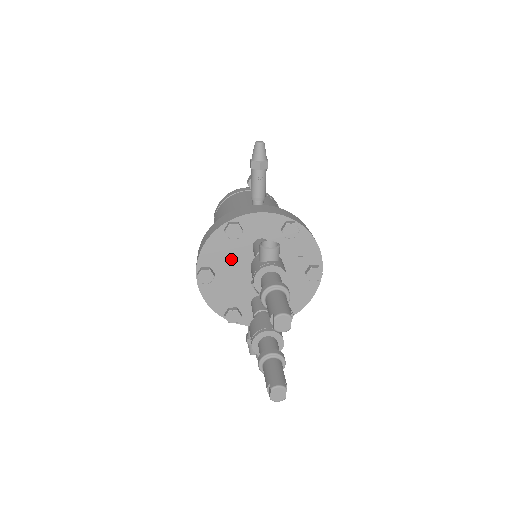
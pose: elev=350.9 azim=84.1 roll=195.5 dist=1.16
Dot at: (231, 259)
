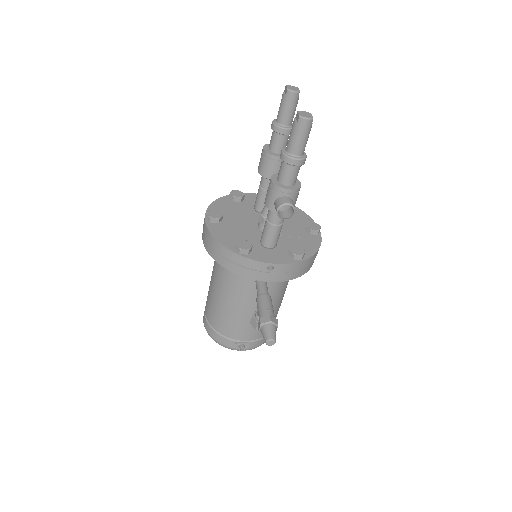
Dot at: (236, 214)
